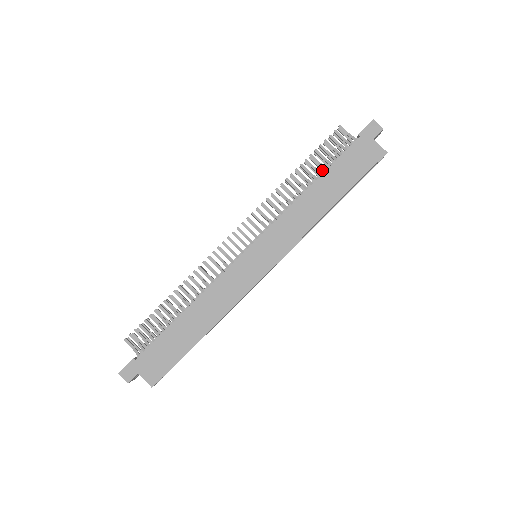
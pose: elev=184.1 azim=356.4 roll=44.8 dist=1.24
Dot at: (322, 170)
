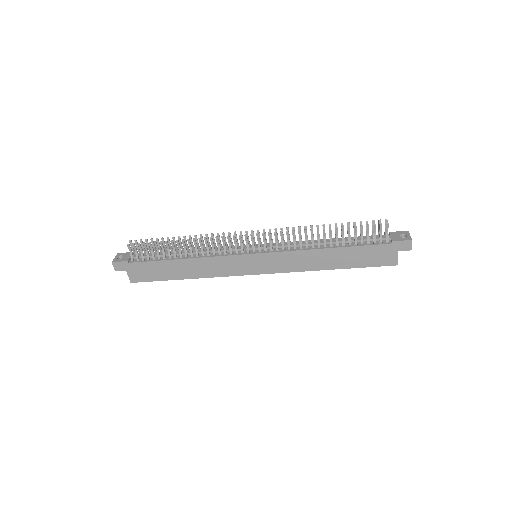
Dot at: occluded
